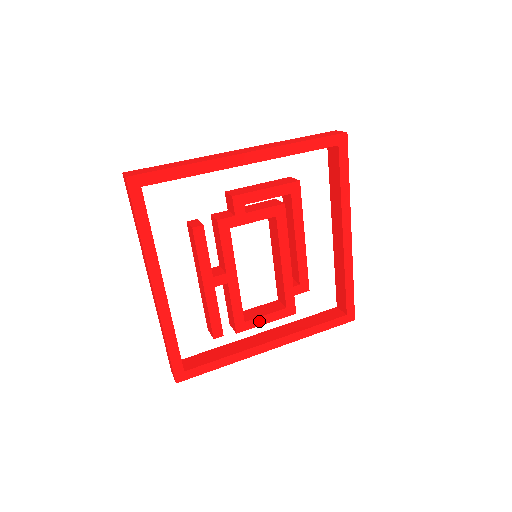
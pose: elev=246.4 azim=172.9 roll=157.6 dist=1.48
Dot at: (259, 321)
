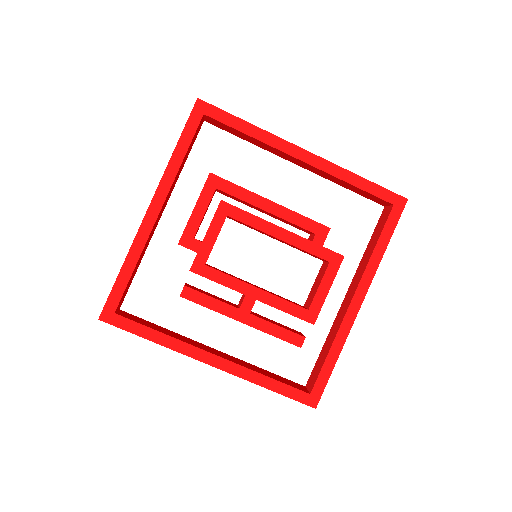
Dot at: (320, 296)
